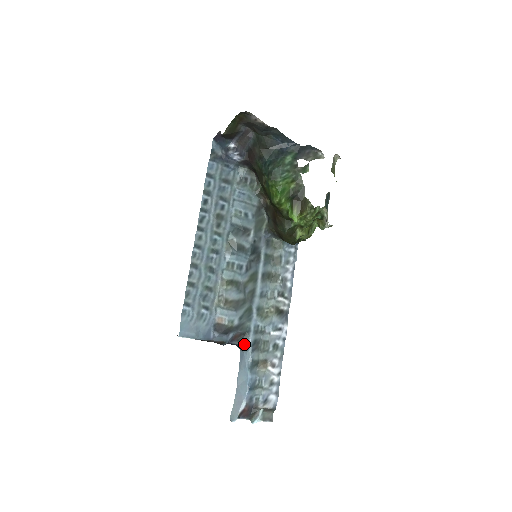
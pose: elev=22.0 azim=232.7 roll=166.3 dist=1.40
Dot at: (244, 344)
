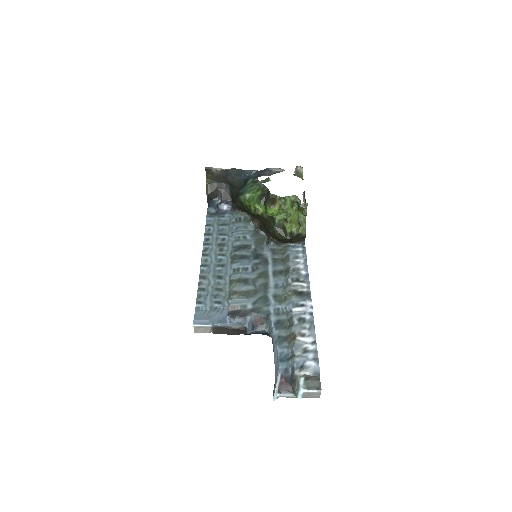
Dot at: (269, 327)
